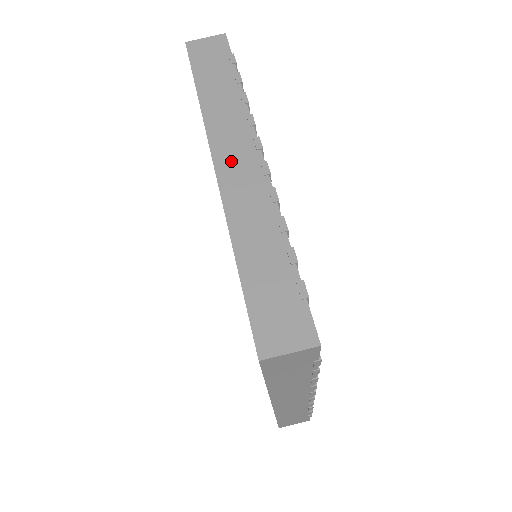
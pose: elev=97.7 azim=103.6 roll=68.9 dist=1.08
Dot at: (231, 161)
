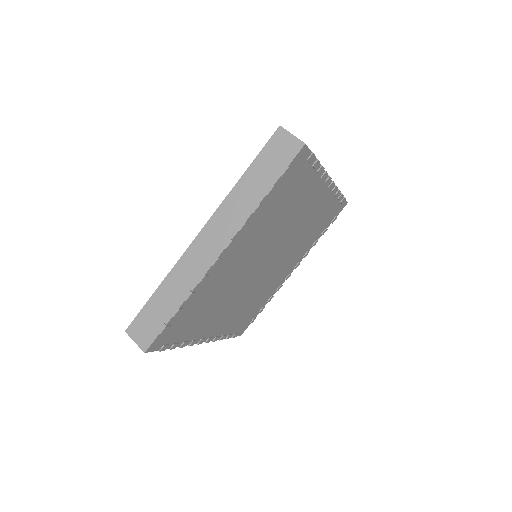
Dot at: (208, 239)
